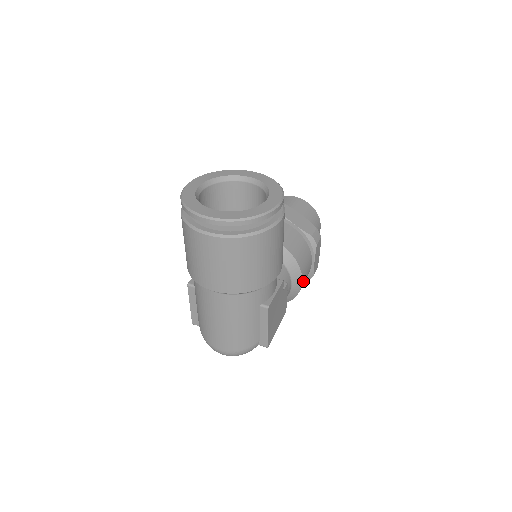
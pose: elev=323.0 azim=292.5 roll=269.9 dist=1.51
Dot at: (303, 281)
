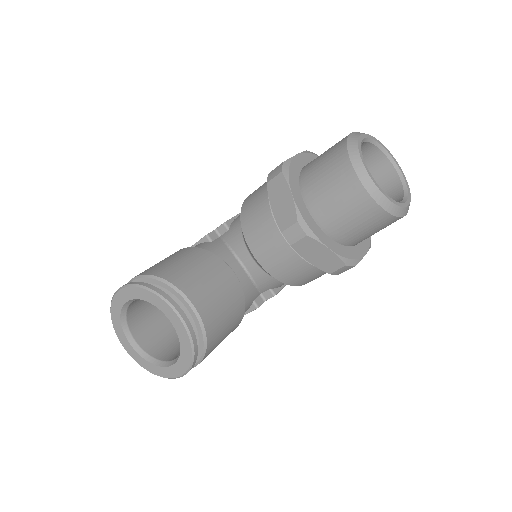
Dot at: occluded
